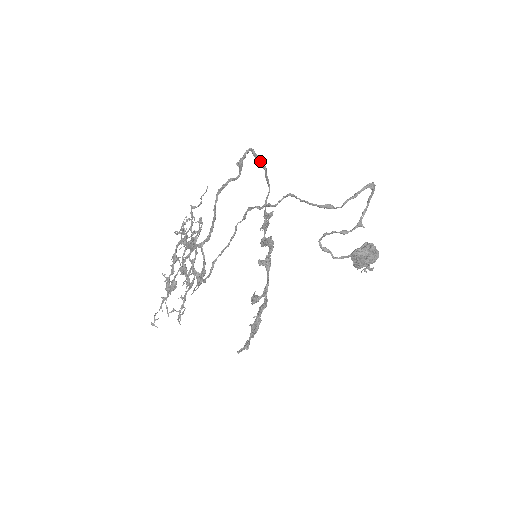
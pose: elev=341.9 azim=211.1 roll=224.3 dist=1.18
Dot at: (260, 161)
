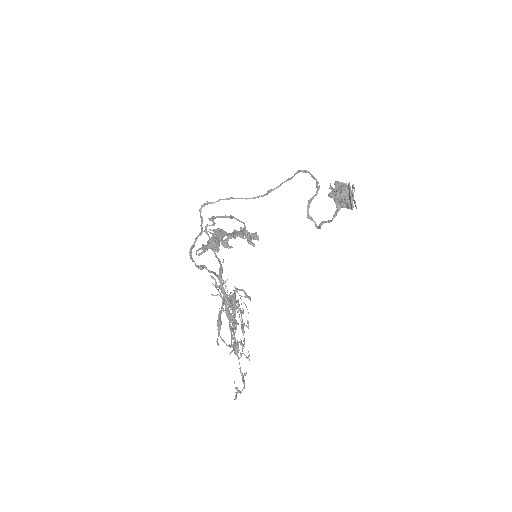
Dot at: (229, 217)
